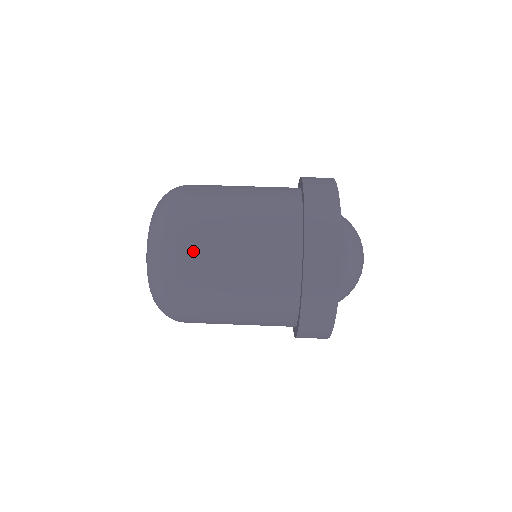
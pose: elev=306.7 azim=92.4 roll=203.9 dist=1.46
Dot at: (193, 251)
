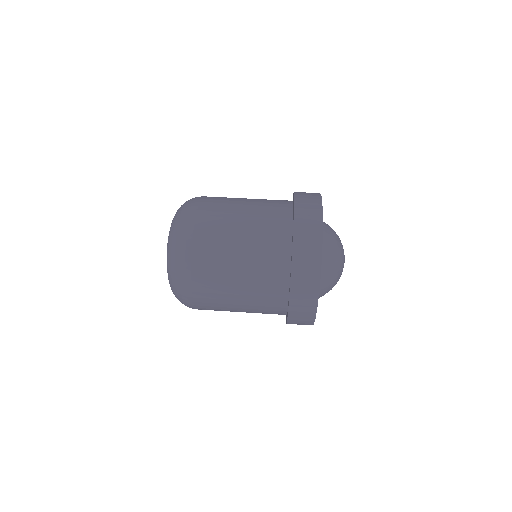
Dot at: (208, 220)
